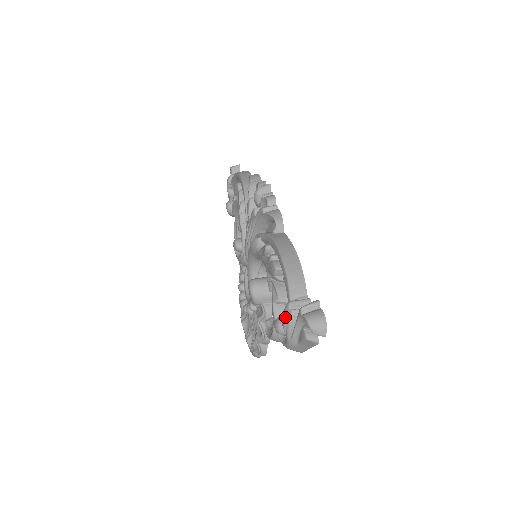
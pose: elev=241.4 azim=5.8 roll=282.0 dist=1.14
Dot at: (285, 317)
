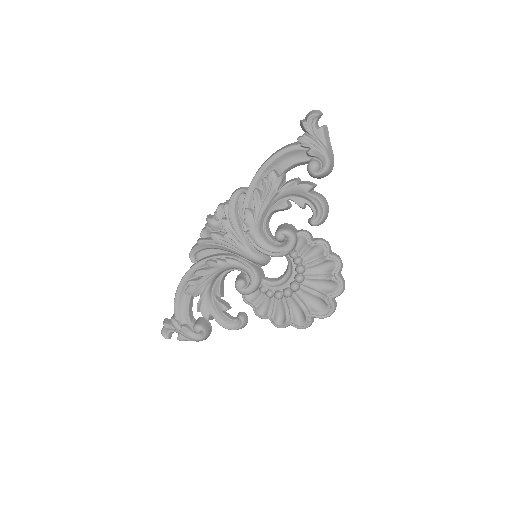
Dot at: (307, 141)
